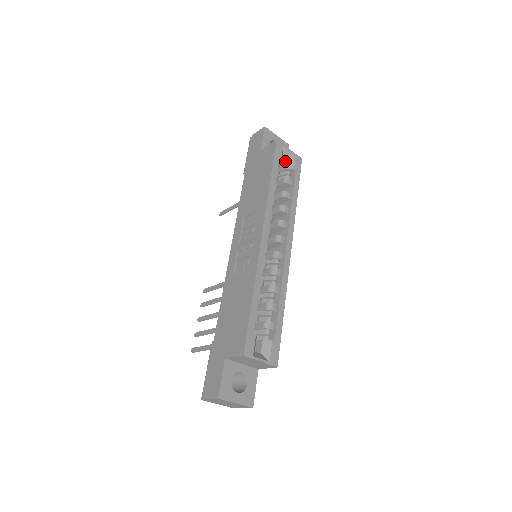
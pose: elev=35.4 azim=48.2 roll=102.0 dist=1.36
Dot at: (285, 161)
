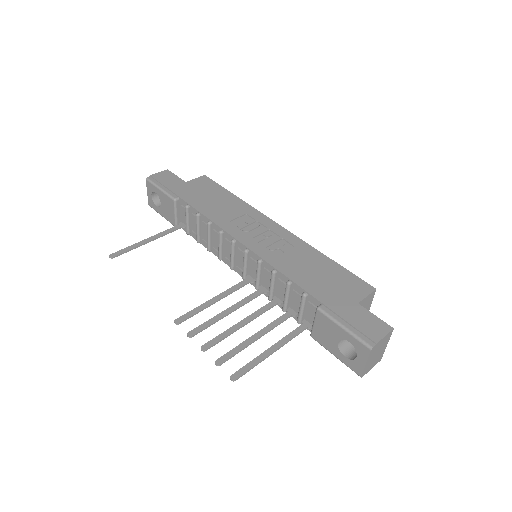
Dot at: occluded
